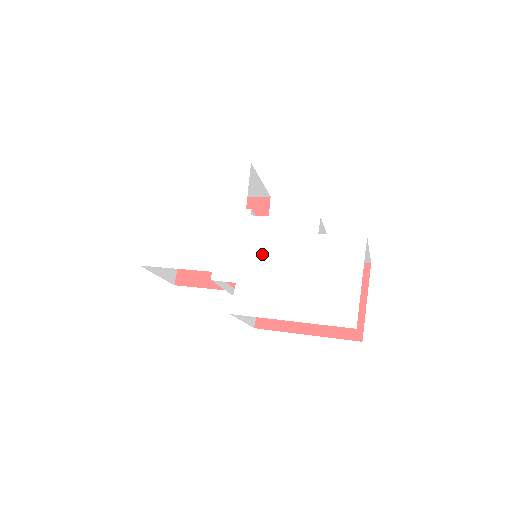
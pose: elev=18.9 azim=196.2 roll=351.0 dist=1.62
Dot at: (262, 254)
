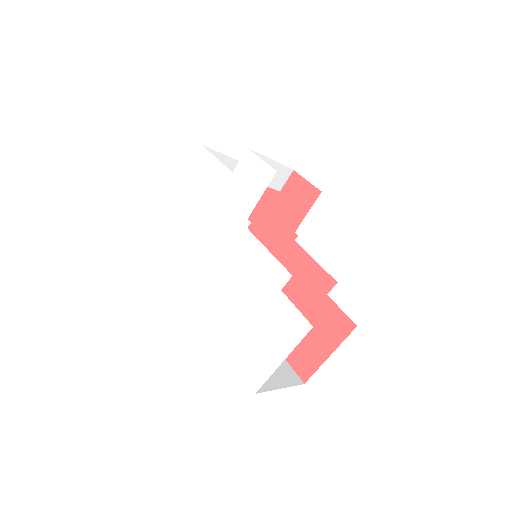
Dot at: (235, 272)
